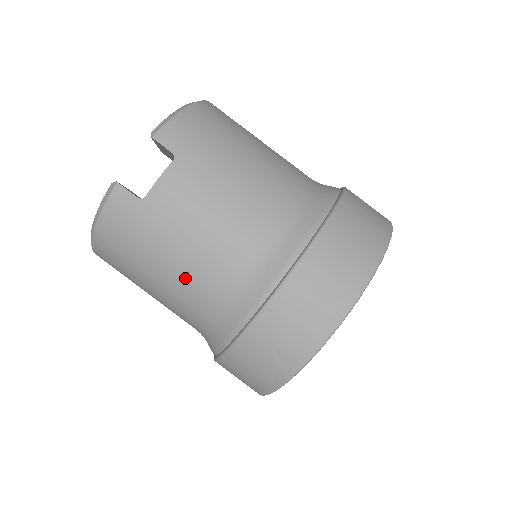
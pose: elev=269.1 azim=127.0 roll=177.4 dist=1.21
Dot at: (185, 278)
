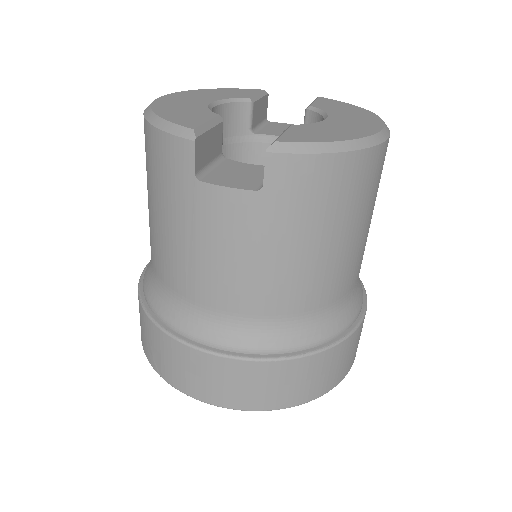
Dot at: (164, 247)
